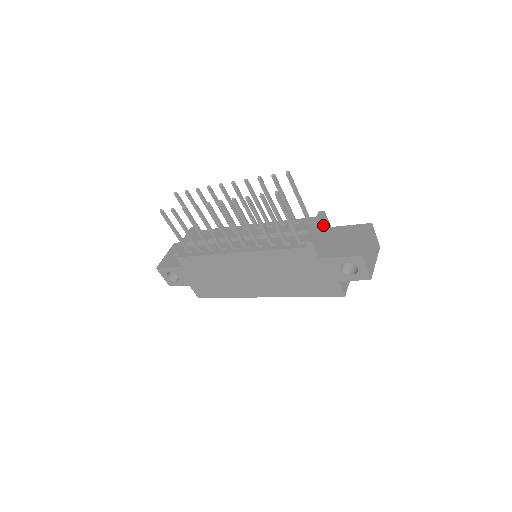
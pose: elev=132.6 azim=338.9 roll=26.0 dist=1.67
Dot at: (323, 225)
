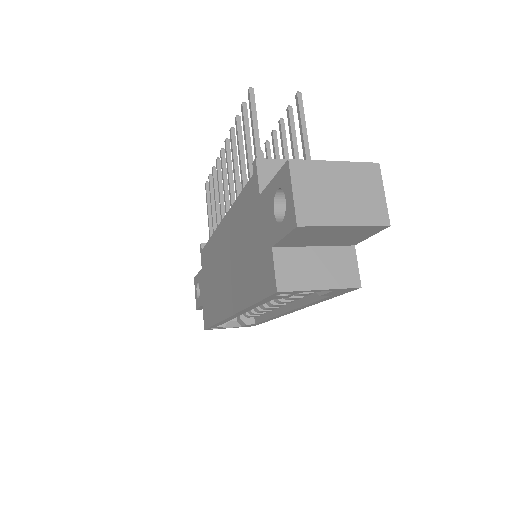
Dot at: occluded
